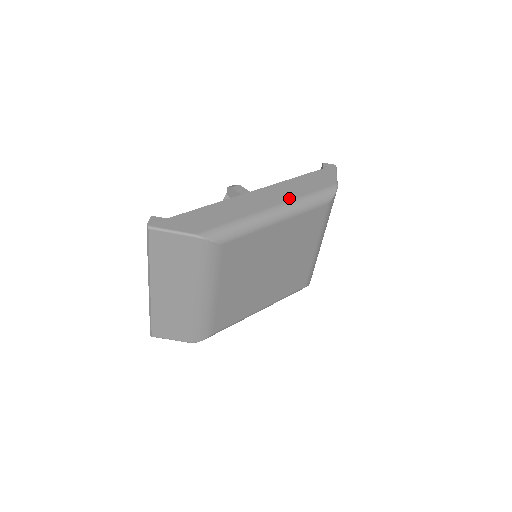
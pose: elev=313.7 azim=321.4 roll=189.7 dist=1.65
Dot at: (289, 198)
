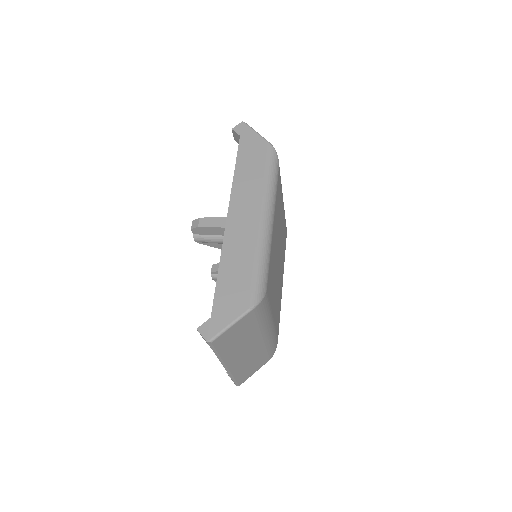
Dot at: (259, 196)
